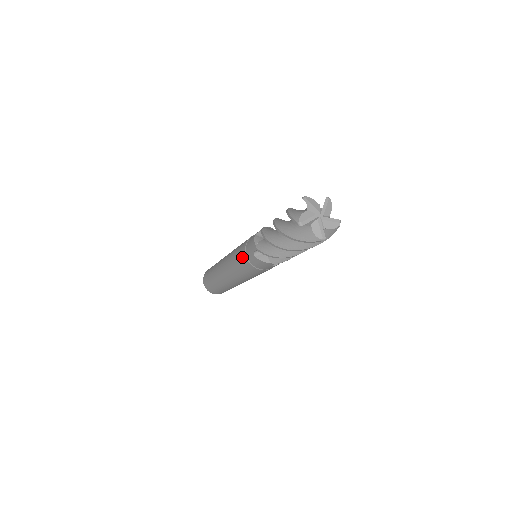
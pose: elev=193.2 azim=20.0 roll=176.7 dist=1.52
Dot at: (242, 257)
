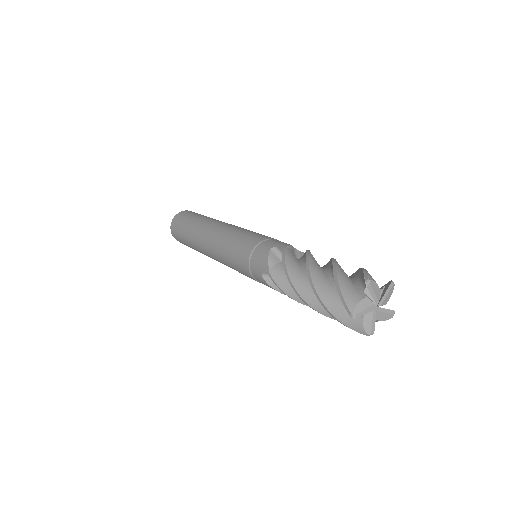
Dot at: (242, 261)
